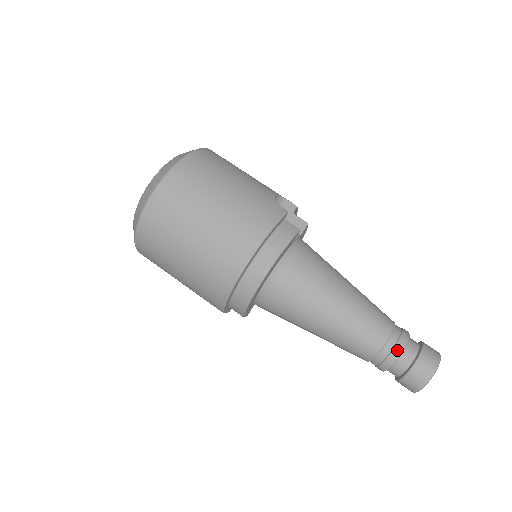
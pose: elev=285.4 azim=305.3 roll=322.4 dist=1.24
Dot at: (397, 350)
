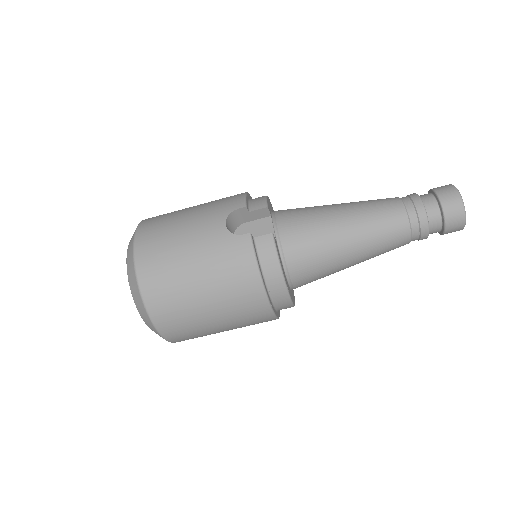
Dot at: (424, 227)
